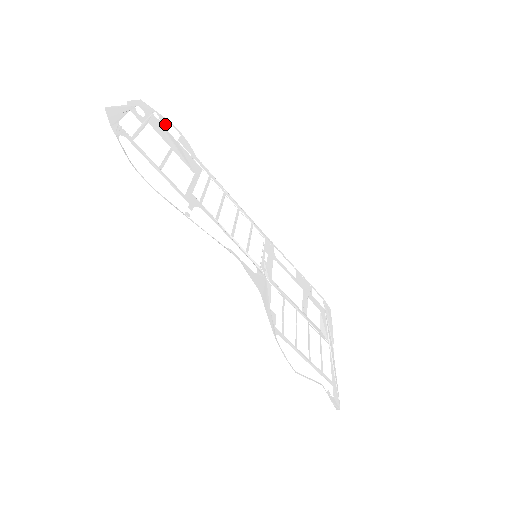
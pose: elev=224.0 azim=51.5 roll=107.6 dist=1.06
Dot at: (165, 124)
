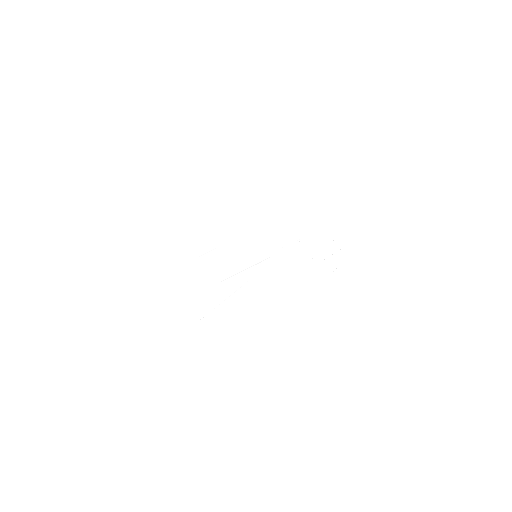
Dot at: (161, 280)
